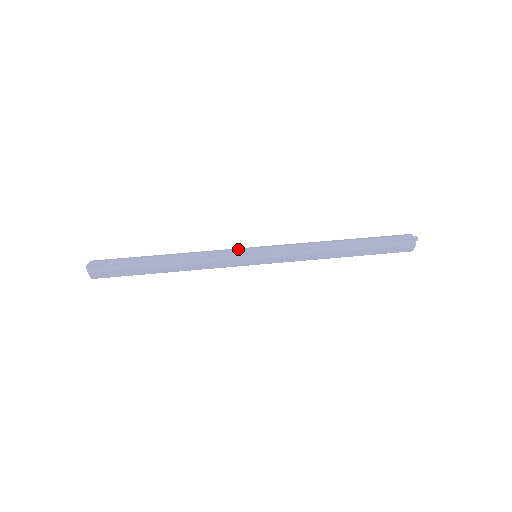
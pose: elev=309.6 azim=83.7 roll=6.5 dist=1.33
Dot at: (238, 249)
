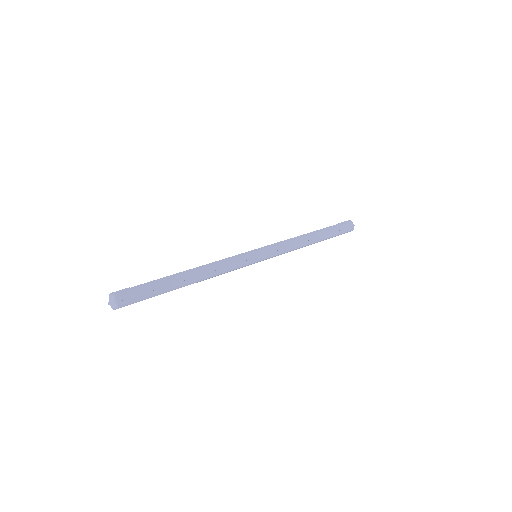
Dot at: (246, 254)
